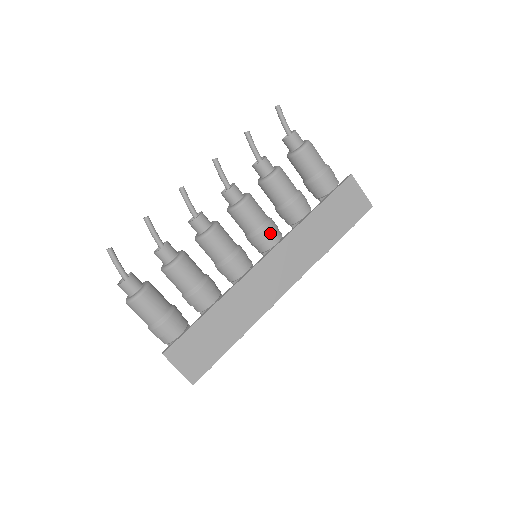
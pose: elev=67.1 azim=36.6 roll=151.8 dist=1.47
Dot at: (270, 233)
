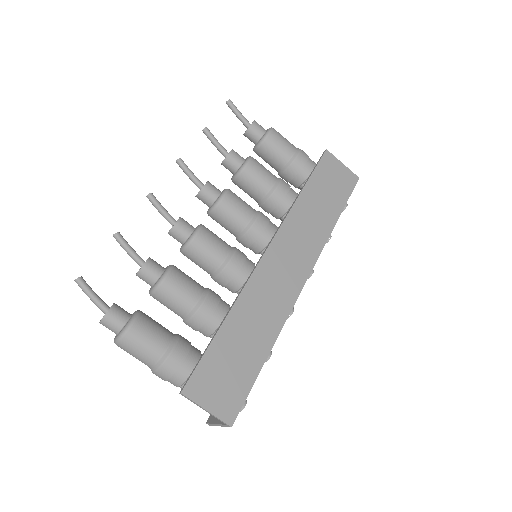
Dot at: (264, 224)
